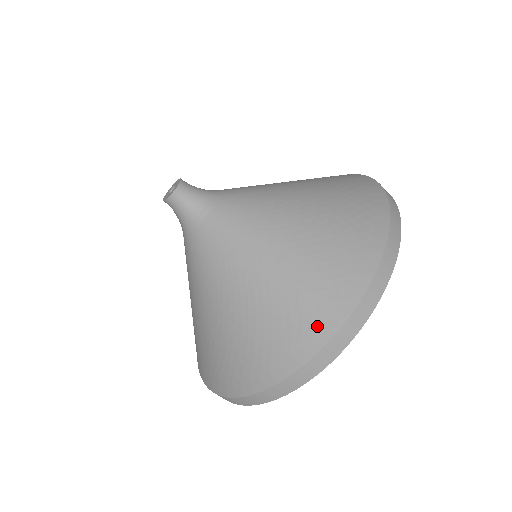
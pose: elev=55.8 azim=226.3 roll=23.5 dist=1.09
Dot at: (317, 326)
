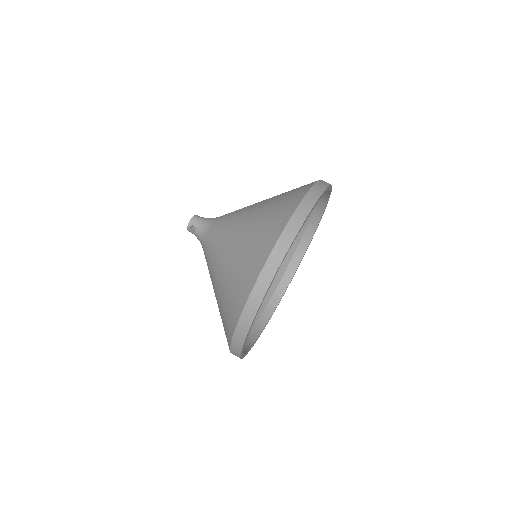
Dot at: (303, 188)
